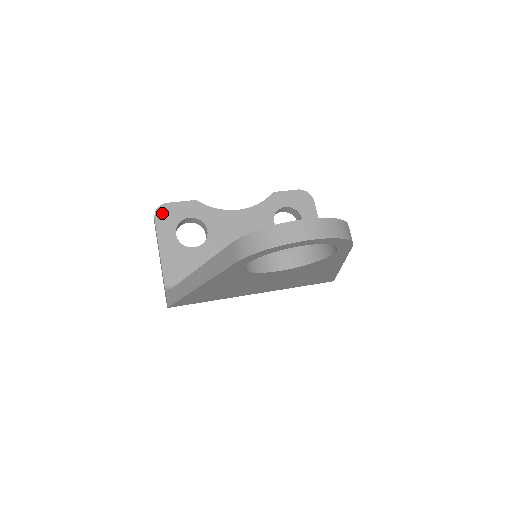
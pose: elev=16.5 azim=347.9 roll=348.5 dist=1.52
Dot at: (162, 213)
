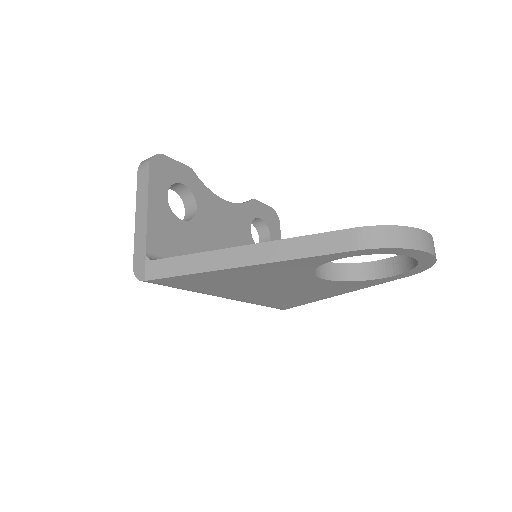
Dot at: (158, 163)
